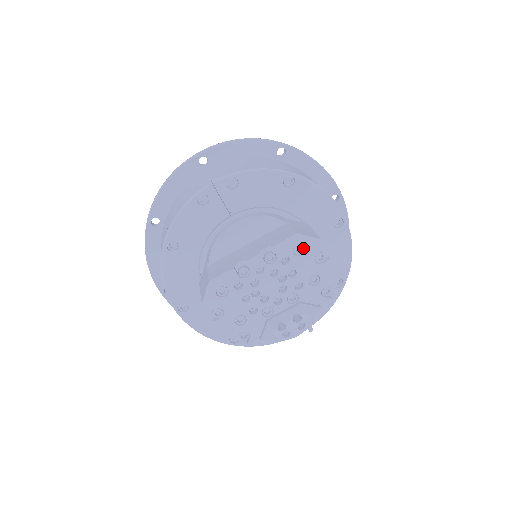
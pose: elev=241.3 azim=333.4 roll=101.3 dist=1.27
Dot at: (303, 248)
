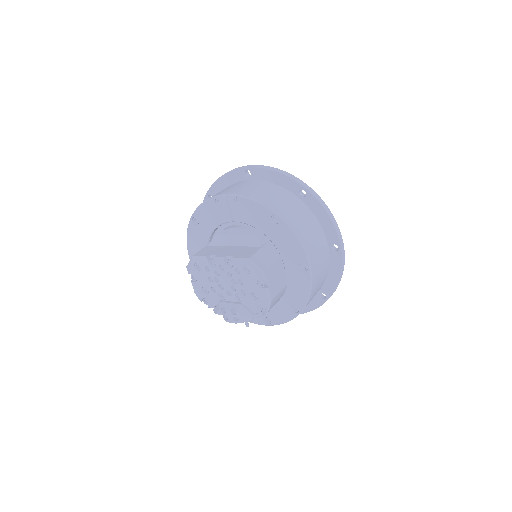
Dot at: (250, 270)
